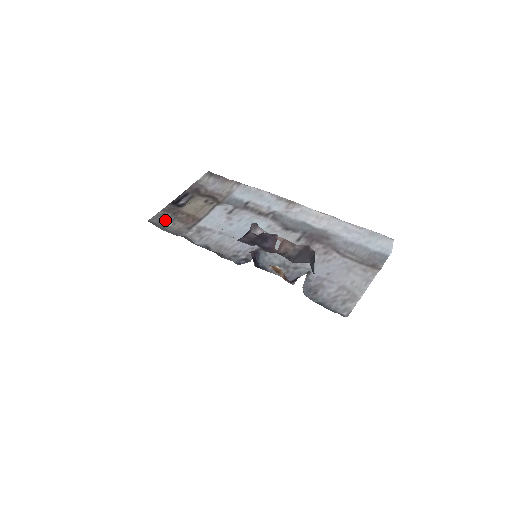
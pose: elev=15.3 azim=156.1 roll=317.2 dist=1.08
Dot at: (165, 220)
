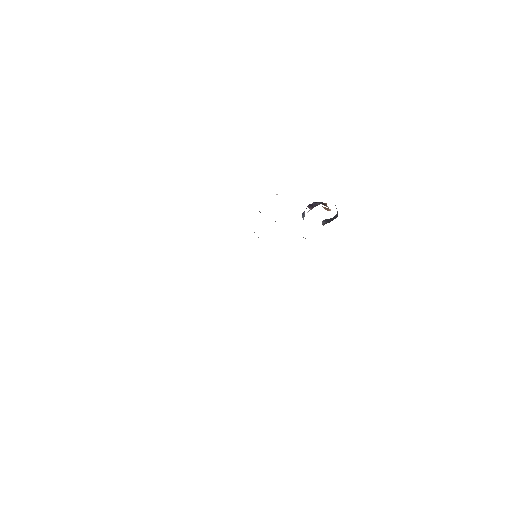
Dot at: occluded
